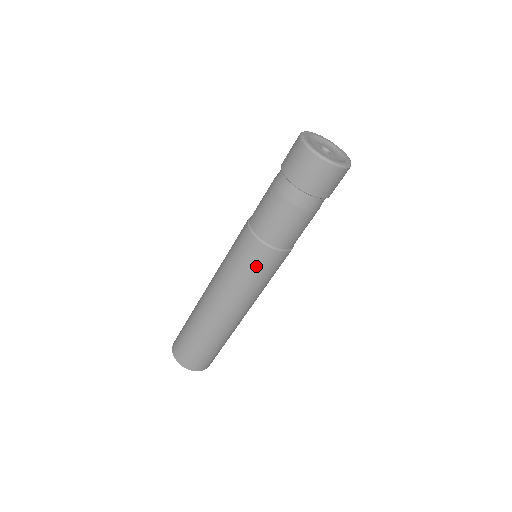
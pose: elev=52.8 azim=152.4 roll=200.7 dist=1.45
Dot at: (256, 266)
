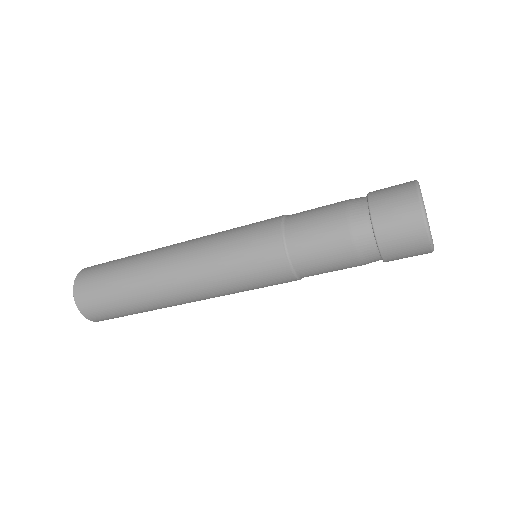
Dot at: (265, 284)
